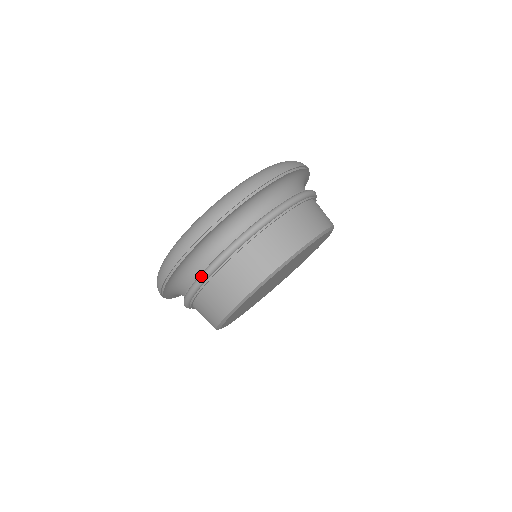
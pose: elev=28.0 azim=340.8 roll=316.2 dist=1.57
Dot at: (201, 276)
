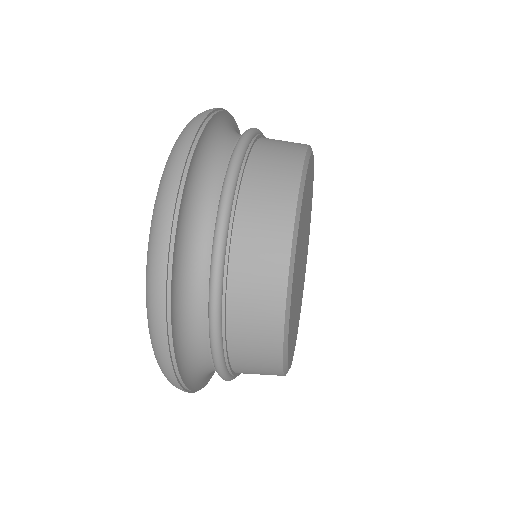
Dot at: (211, 285)
